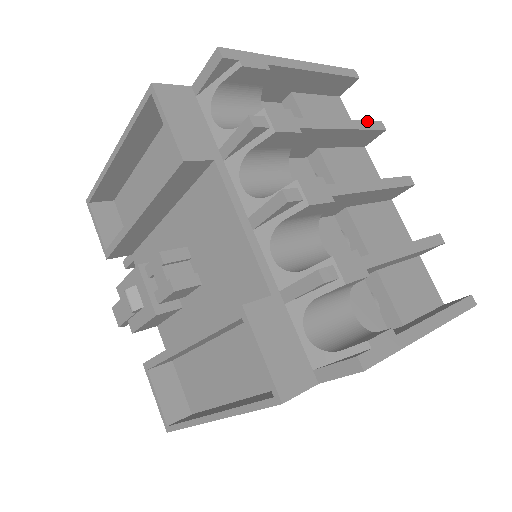
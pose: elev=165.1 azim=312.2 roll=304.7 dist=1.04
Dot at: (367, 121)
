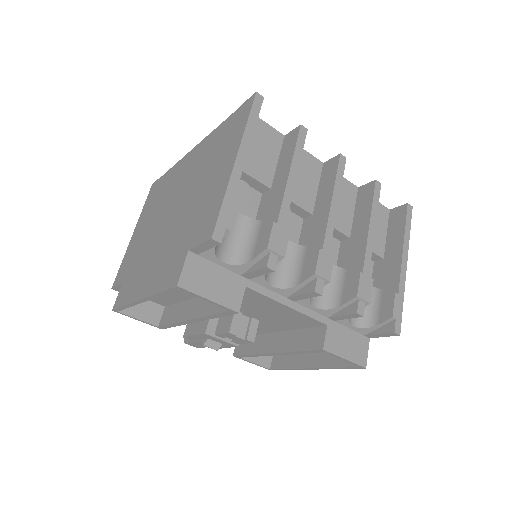
Dot at: (297, 143)
